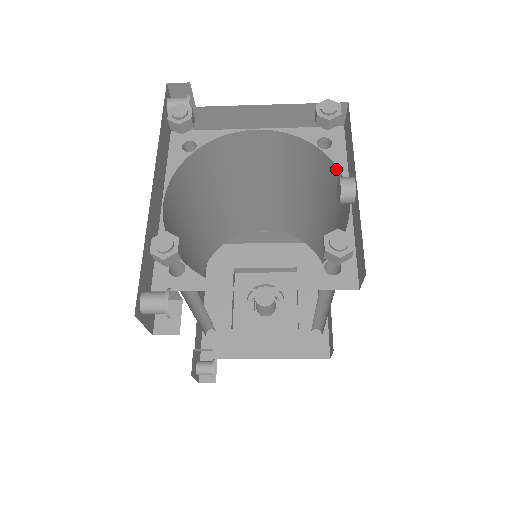
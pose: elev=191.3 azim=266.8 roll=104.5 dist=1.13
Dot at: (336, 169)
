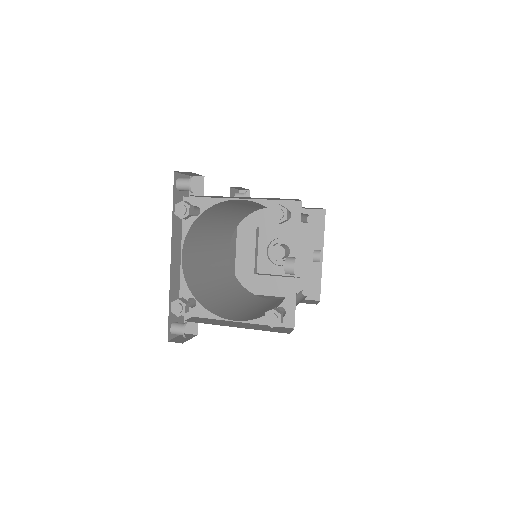
Dot at: (293, 237)
